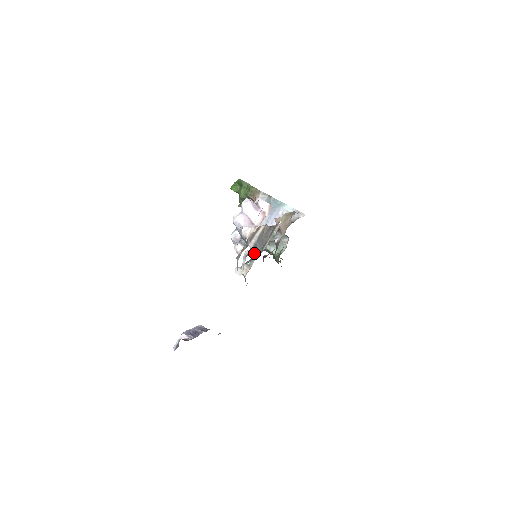
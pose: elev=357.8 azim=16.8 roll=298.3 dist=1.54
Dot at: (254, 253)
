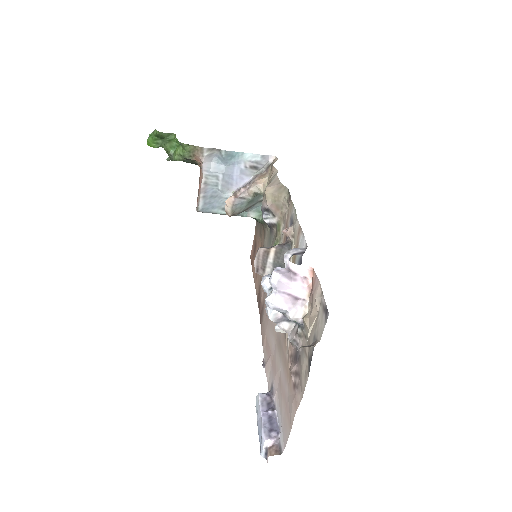
Dot at: occluded
